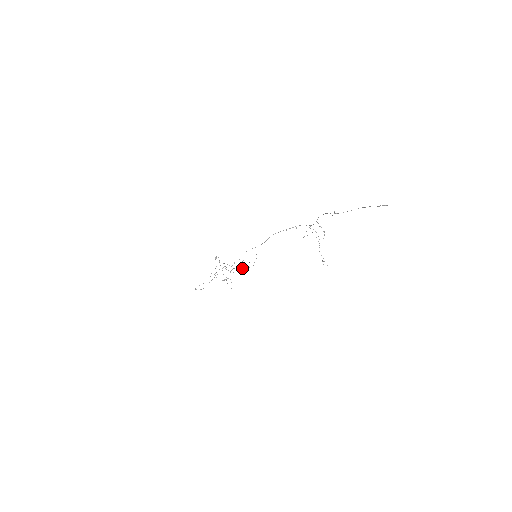
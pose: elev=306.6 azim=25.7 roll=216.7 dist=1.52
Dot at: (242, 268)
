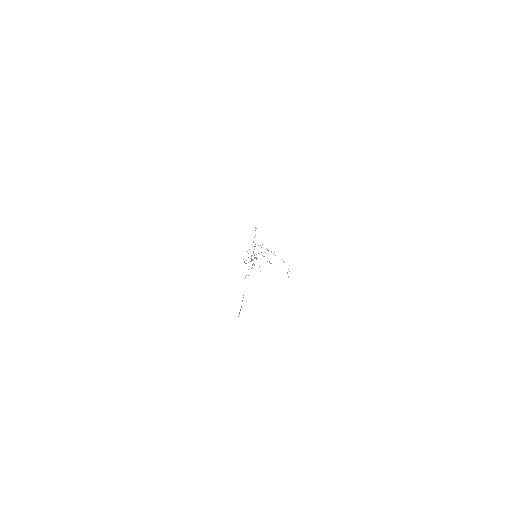
Dot at: occluded
